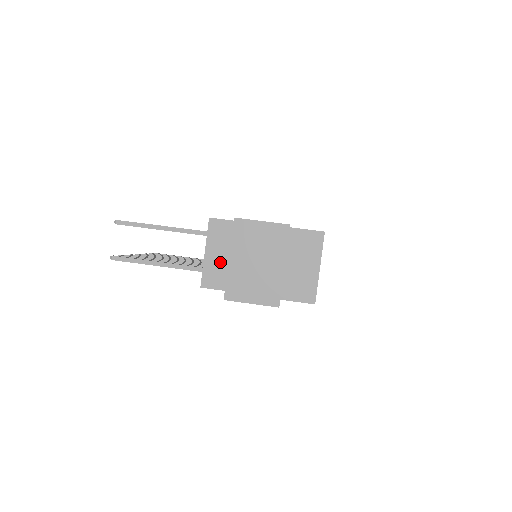
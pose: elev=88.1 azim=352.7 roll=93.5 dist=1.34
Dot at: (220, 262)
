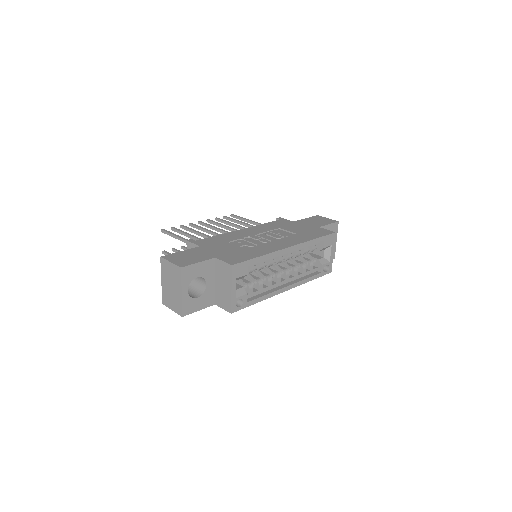
Dot at: occluded
